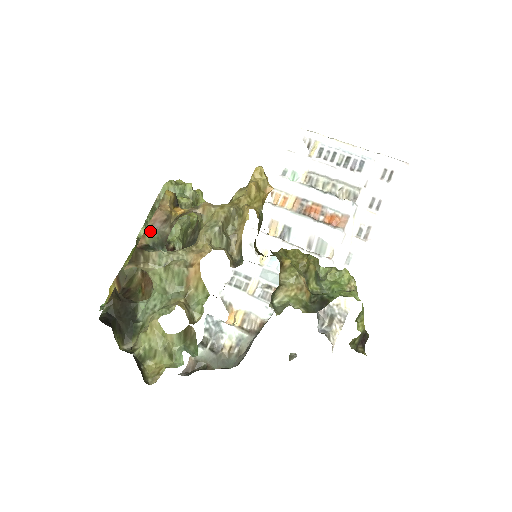
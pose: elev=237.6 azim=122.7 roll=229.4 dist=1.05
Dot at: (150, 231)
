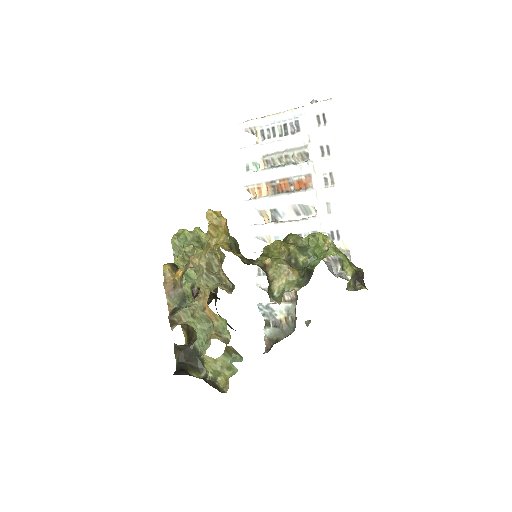
Dot at: (170, 299)
